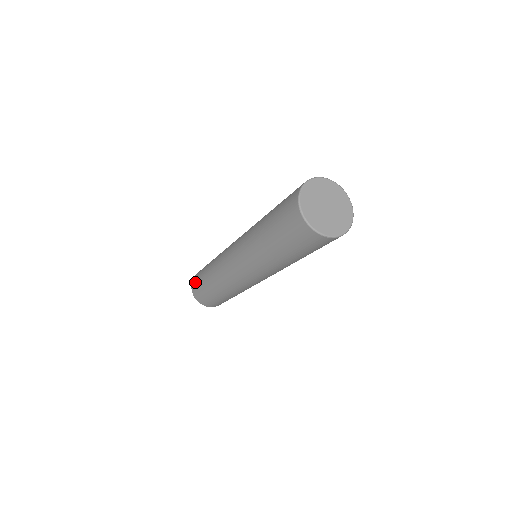
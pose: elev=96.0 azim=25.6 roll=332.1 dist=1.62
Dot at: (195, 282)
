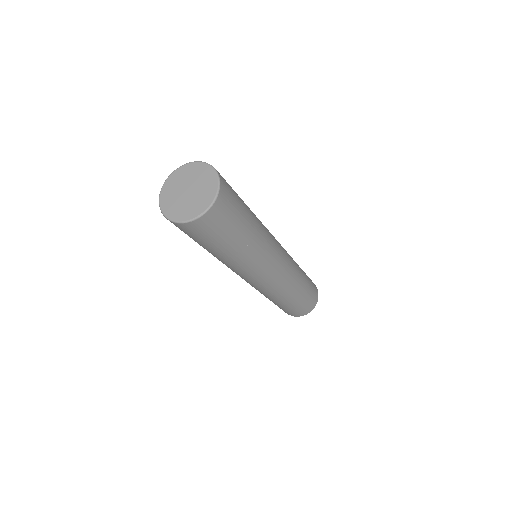
Dot at: occluded
